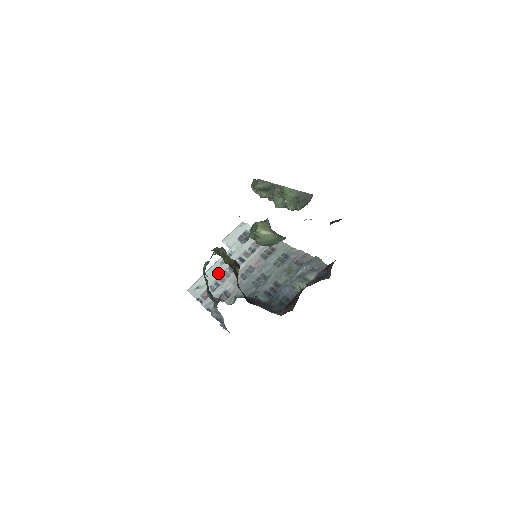
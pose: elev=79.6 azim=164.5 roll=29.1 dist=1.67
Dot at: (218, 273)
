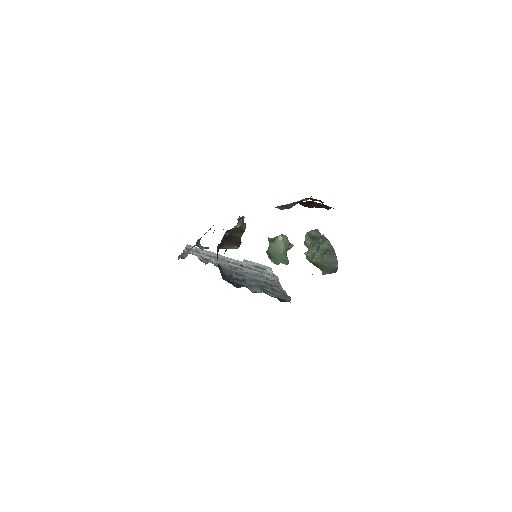
Dot at: (218, 256)
